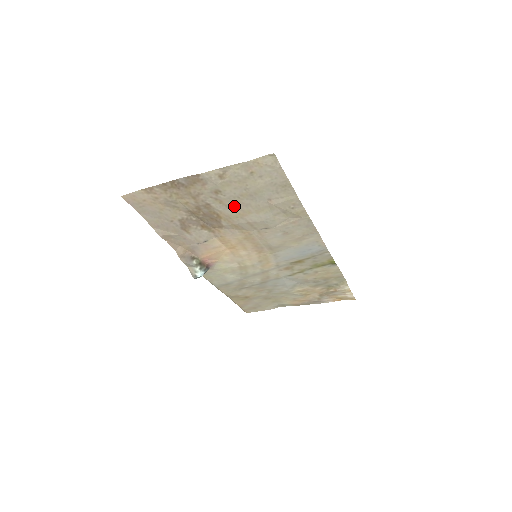
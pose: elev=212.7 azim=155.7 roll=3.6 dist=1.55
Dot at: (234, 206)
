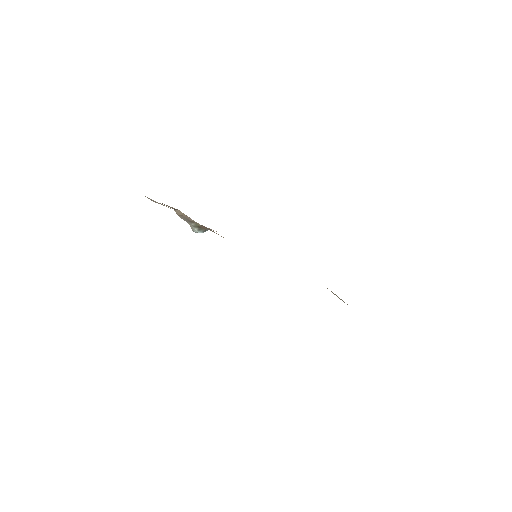
Dot at: occluded
